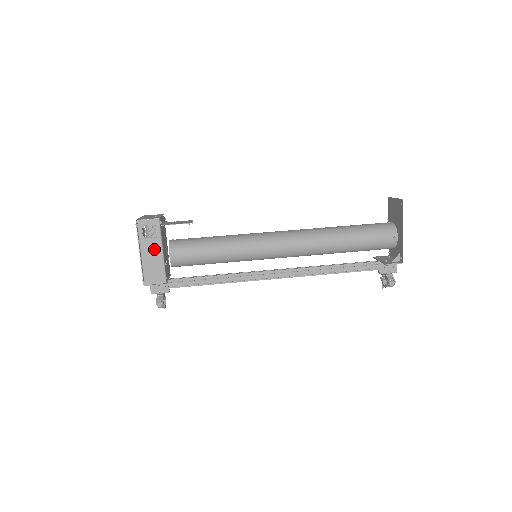
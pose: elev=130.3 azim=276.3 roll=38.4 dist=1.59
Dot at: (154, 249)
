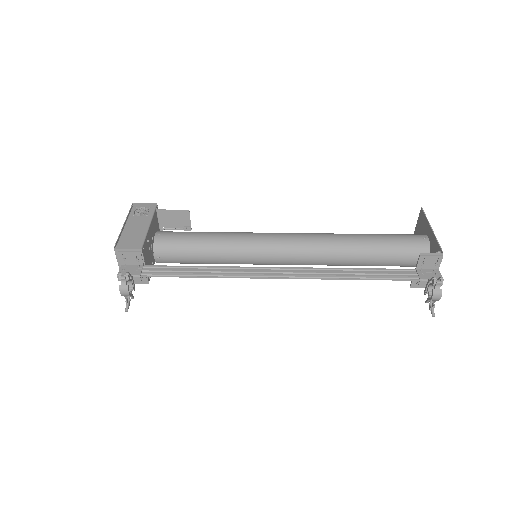
Dot at: (141, 223)
